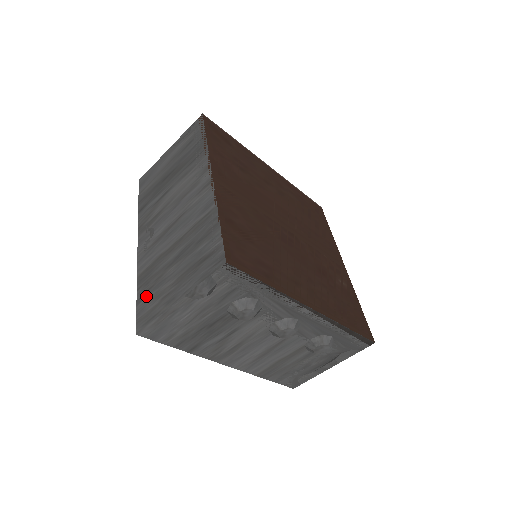
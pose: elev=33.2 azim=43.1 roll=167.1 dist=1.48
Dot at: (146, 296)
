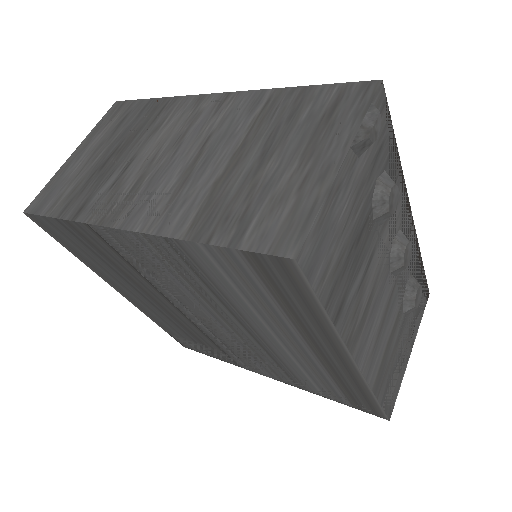
Dot at: (248, 222)
